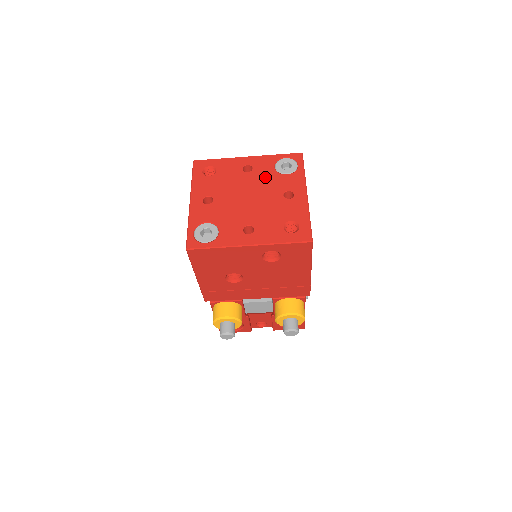
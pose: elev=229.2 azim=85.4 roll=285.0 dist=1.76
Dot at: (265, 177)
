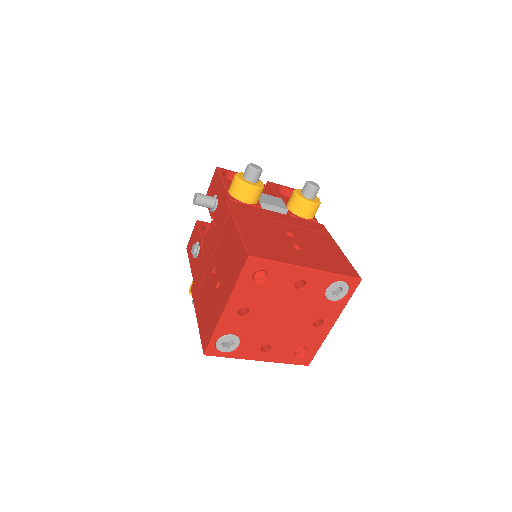
Dot at: (310, 300)
